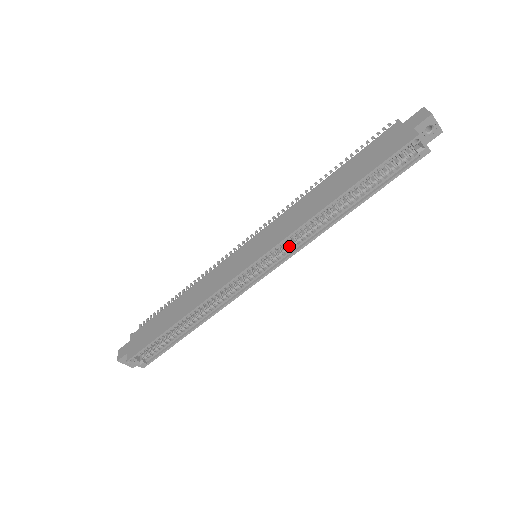
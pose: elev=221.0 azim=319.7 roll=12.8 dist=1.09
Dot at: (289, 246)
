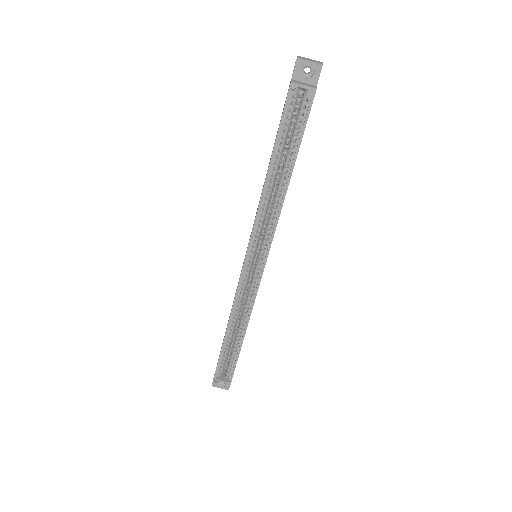
Dot at: (265, 235)
